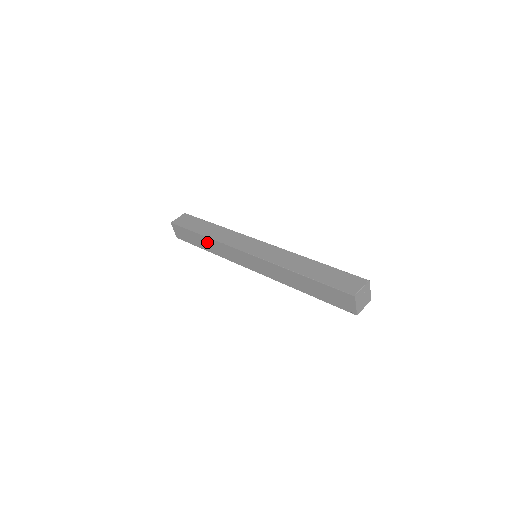
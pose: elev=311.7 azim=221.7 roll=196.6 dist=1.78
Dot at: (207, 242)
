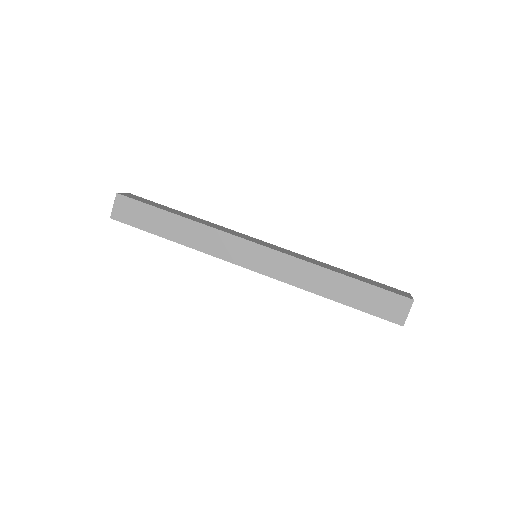
Dot at: (183, 226)
